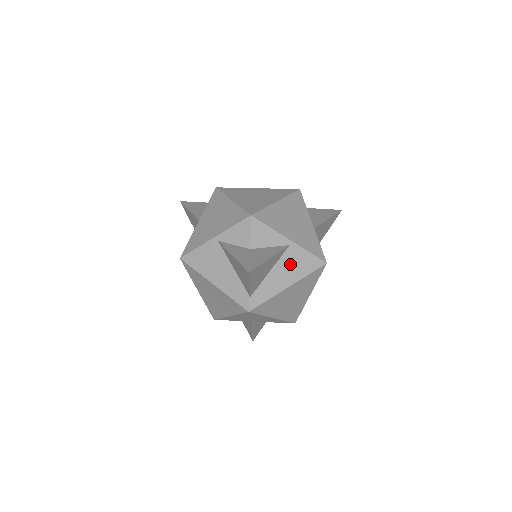
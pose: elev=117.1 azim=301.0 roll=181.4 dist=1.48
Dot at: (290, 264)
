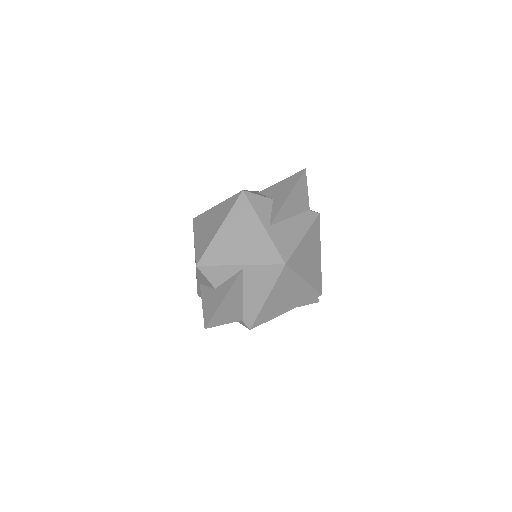
Dot at: (254, 282)
